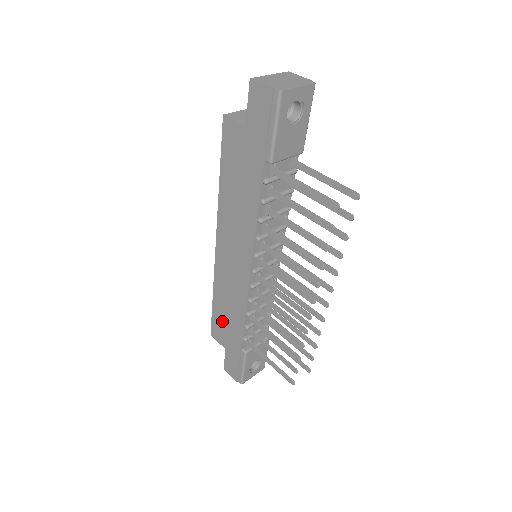
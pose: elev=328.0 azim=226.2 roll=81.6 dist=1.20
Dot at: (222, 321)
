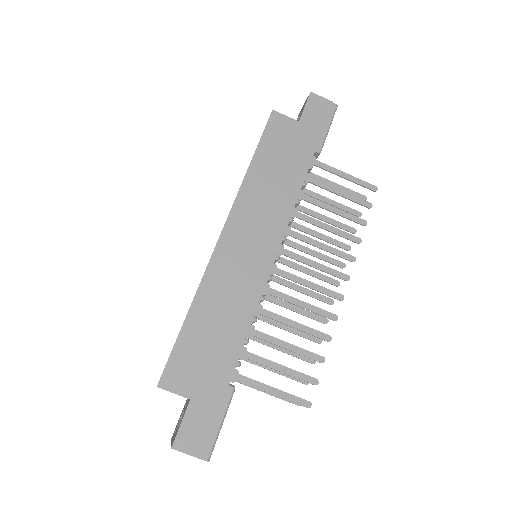
Dot at: (199, 346)
